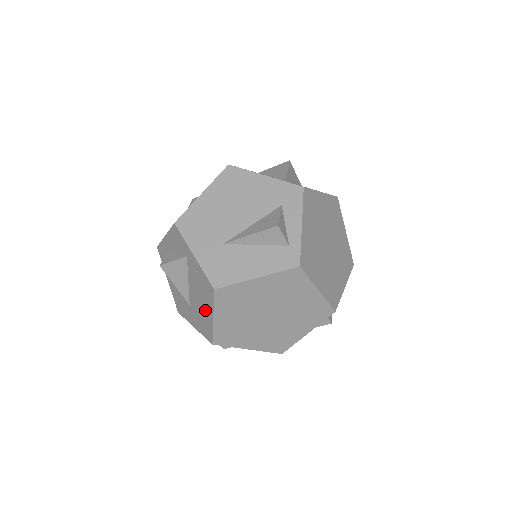
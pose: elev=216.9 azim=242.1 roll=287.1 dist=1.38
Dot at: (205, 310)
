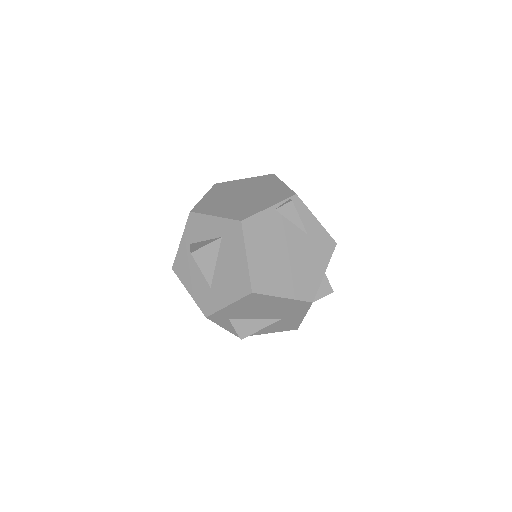
Dot at: occluded
